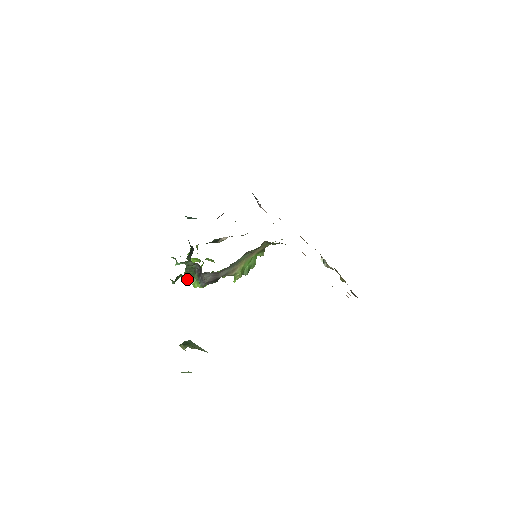
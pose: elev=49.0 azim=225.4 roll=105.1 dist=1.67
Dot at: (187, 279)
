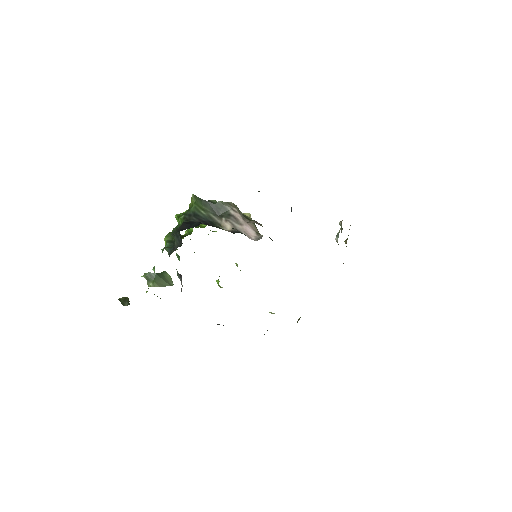
Dot at: occluded
